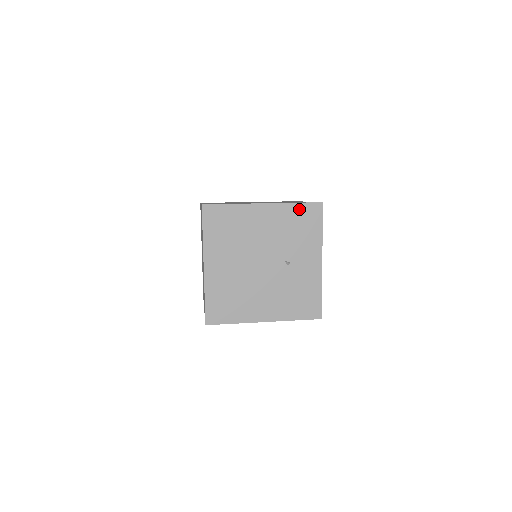
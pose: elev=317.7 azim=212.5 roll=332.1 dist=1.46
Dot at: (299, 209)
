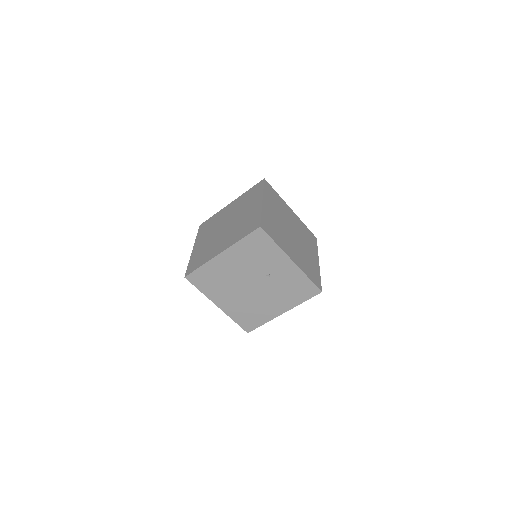
Dot at: (247, 241)
